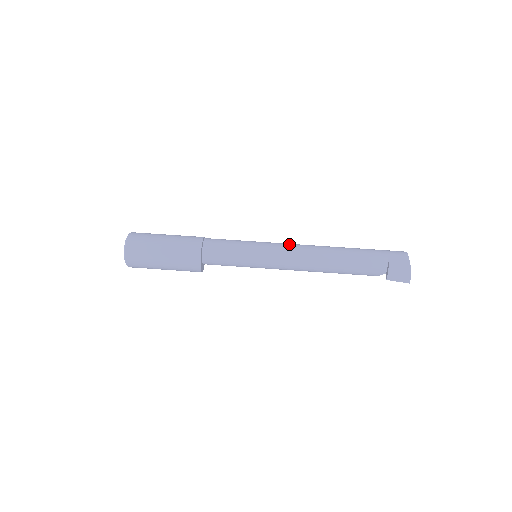
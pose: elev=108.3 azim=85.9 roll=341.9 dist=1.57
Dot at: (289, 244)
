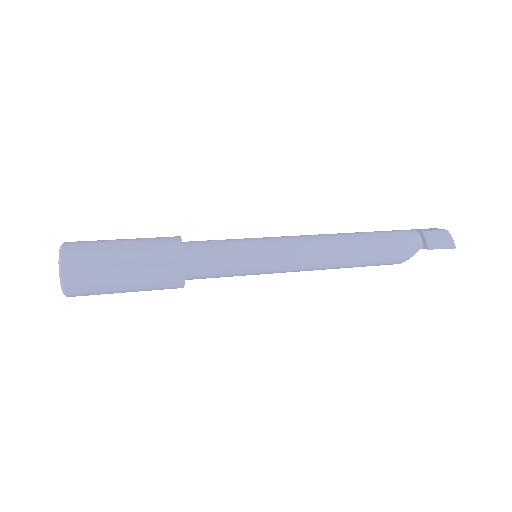
Dot at: occluded
